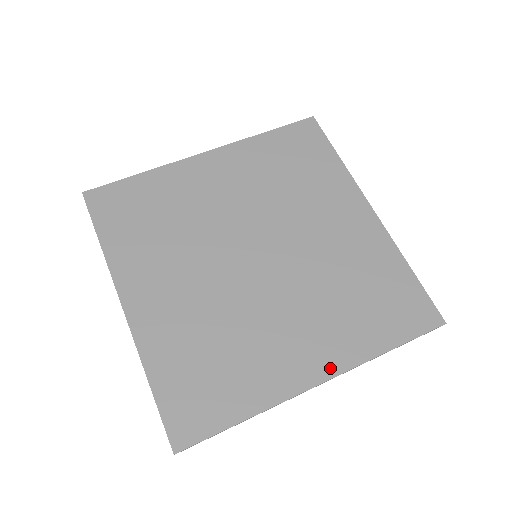
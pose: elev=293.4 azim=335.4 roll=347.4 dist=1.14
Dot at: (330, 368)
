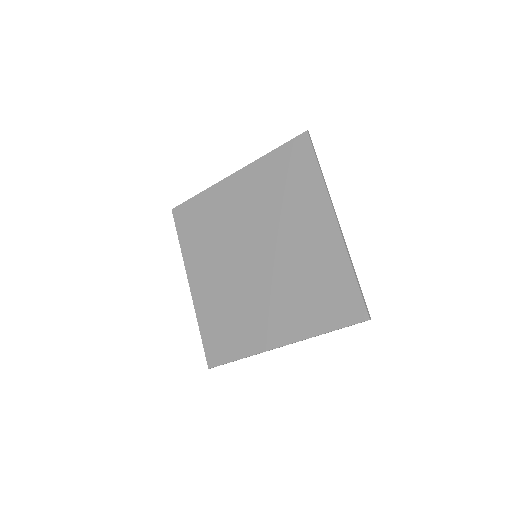
Dot at: (287, 338)
